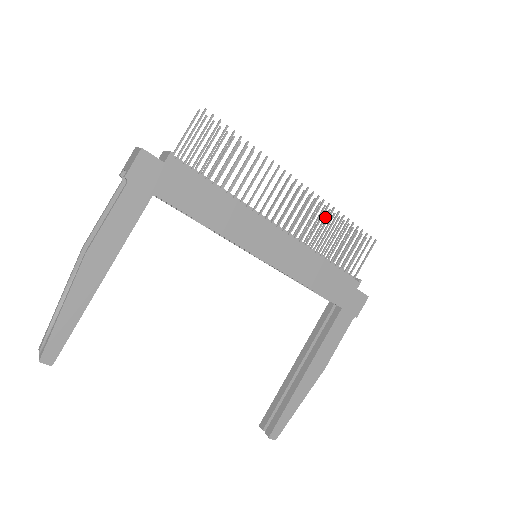
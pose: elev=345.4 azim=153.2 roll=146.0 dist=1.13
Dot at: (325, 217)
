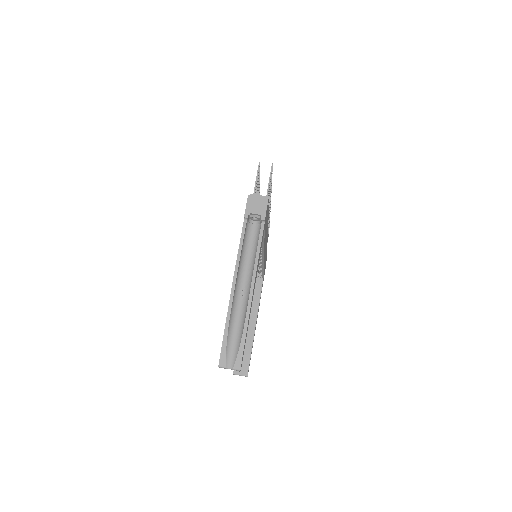
Dot at: occluded
